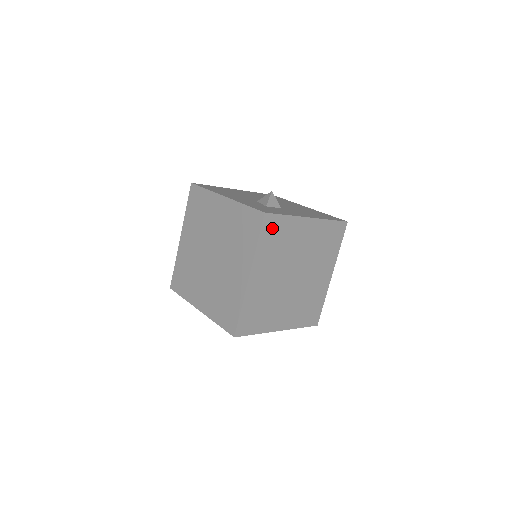
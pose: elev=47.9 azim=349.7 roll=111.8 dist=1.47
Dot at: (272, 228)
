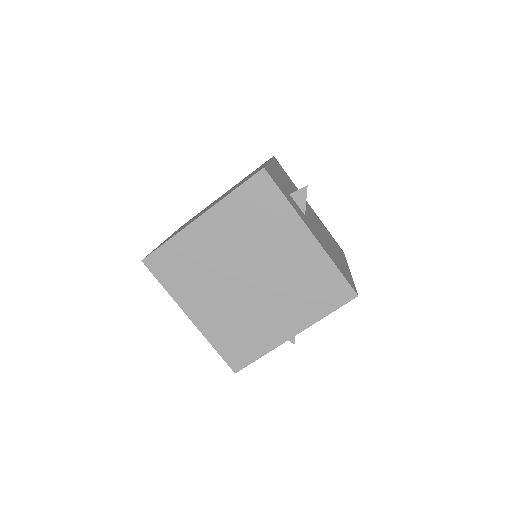
Dot at: (261, 194)
